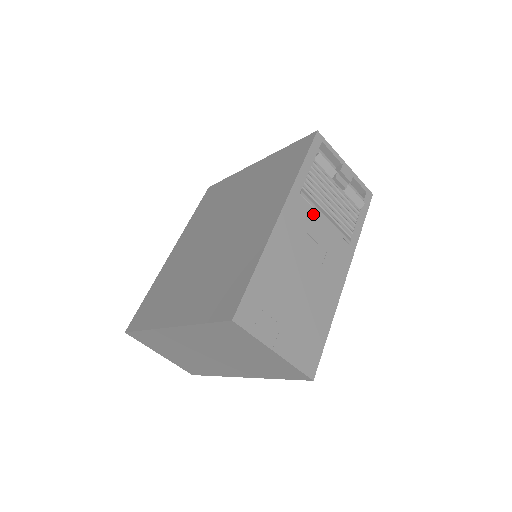
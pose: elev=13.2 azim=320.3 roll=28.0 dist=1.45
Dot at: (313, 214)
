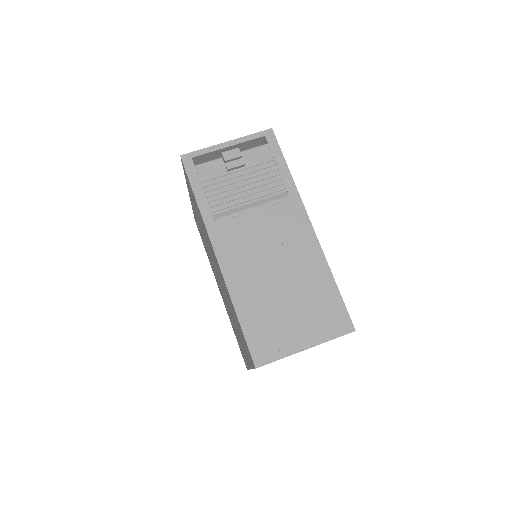
Dot at: (240, 221)
